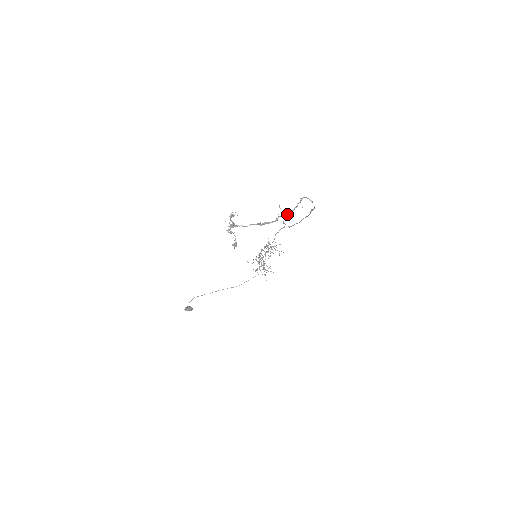
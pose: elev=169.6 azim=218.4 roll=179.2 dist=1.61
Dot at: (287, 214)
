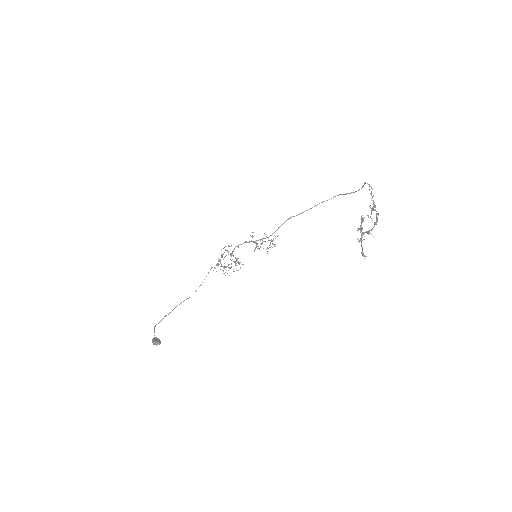
Dot at: (375, 206)
